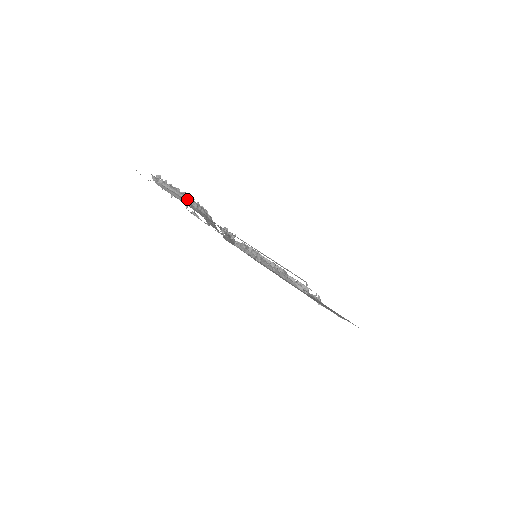
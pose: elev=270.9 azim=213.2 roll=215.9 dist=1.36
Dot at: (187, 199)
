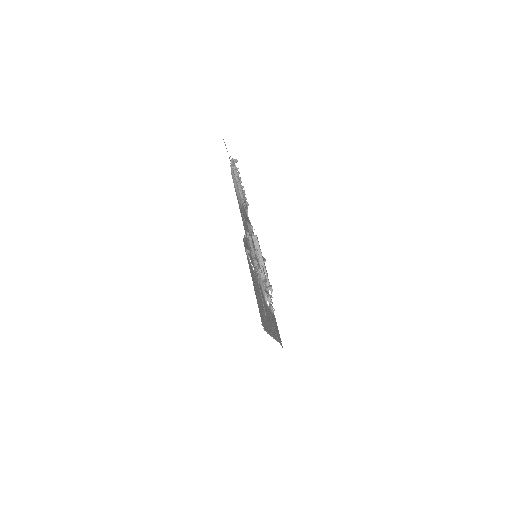
Dot at: (241, 194)
